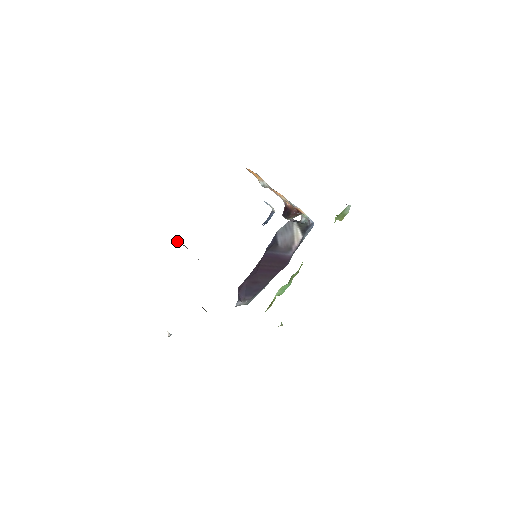
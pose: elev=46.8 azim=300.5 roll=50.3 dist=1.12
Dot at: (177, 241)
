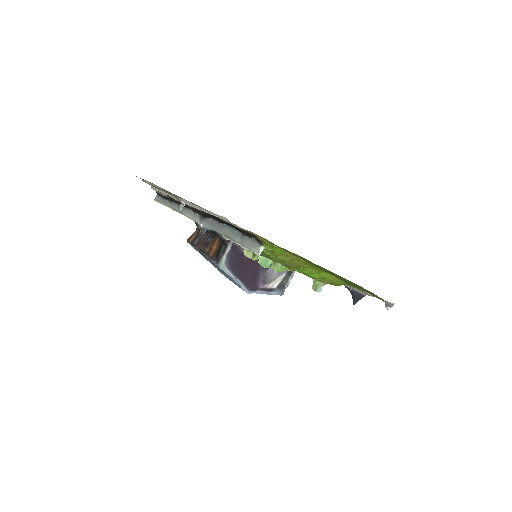
Dot at: (200, 238)
